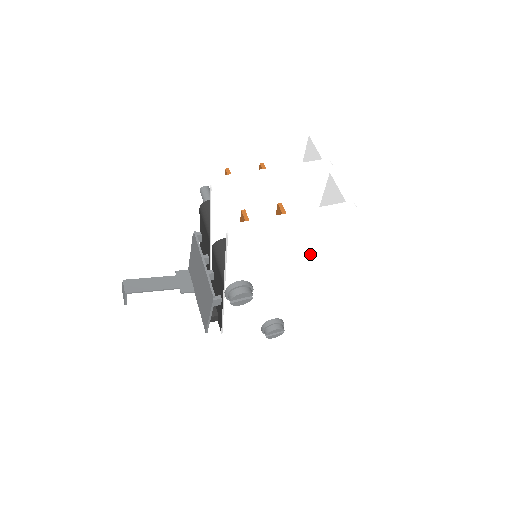
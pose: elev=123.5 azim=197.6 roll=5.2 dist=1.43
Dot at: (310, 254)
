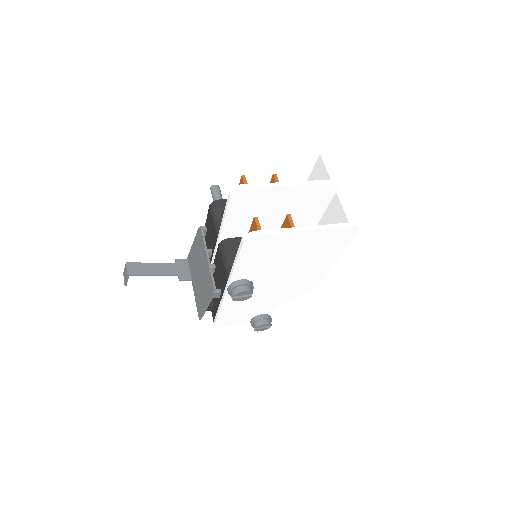
Dot at: (309, 263)
